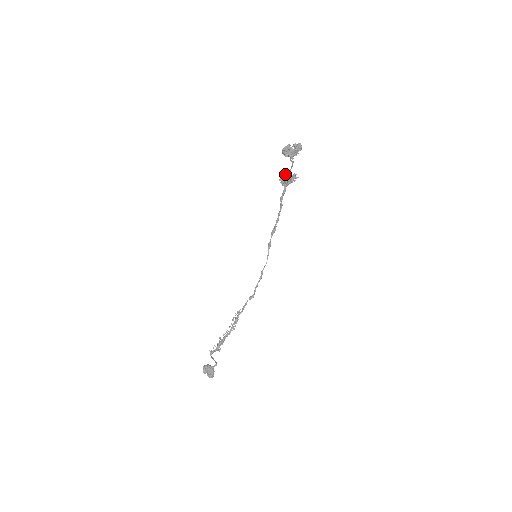
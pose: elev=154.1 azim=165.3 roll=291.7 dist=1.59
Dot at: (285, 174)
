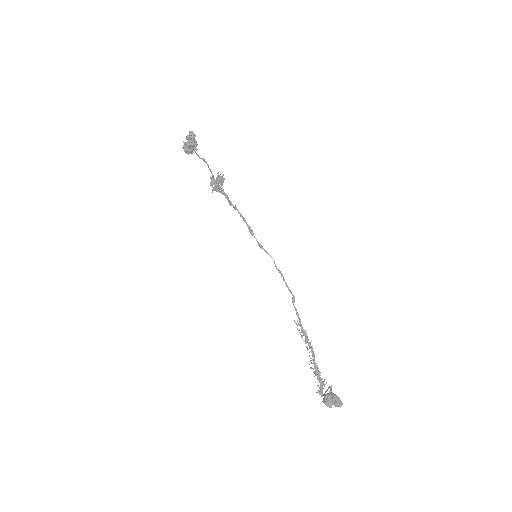
Dot at: (212, 181)
